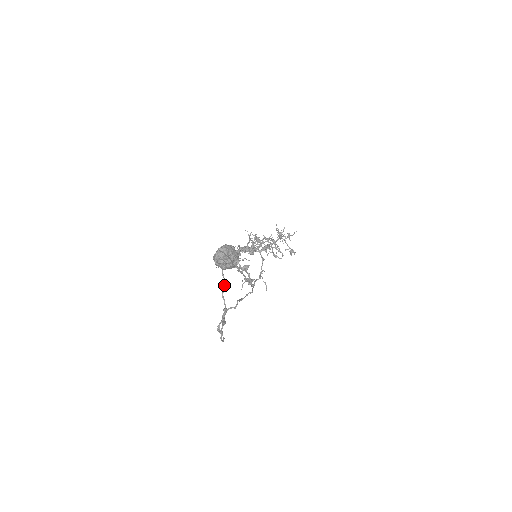
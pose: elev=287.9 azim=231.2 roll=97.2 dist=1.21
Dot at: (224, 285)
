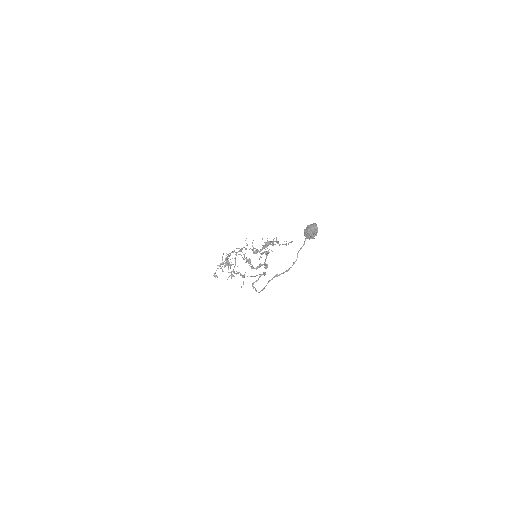
Dot at: occluded
